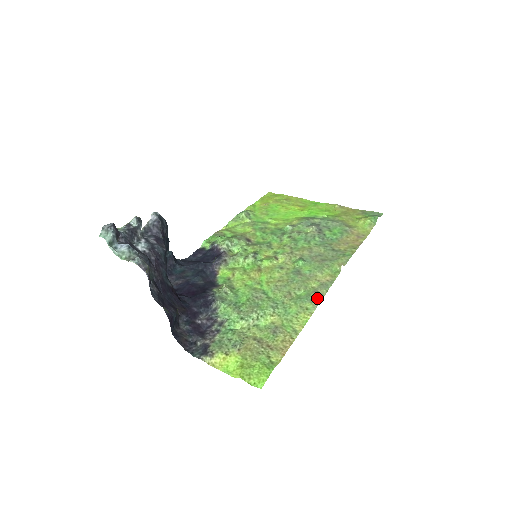
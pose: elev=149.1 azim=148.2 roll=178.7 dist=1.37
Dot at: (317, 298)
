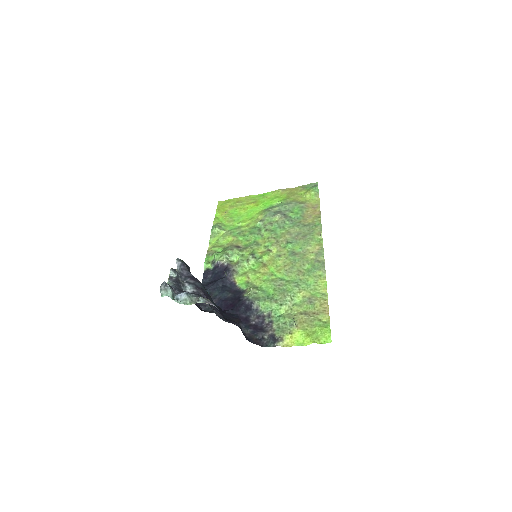
Dot at: (321, 265)
